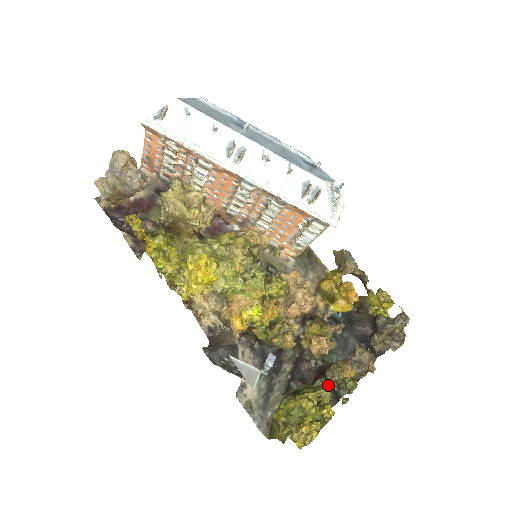
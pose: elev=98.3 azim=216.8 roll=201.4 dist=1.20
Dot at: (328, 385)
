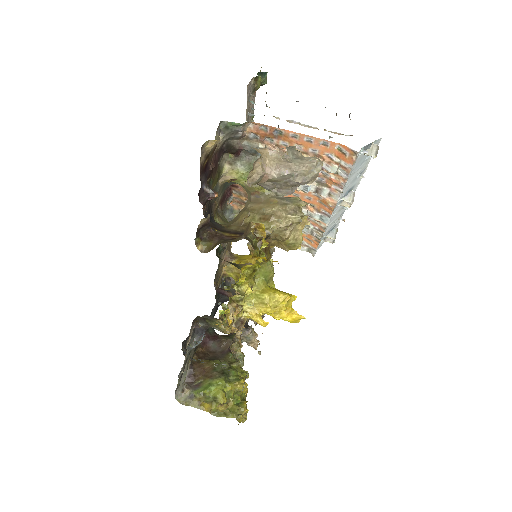
Dot at: occluded
